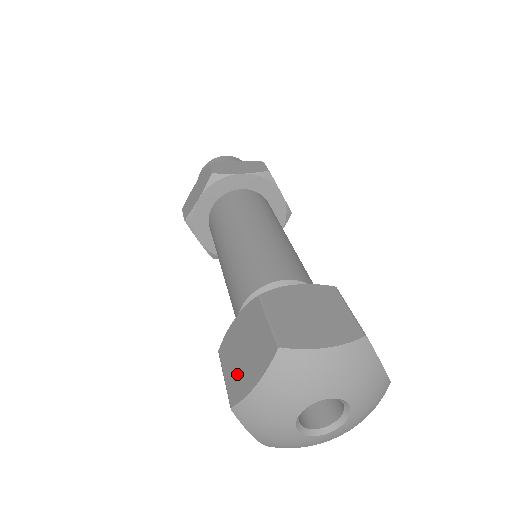
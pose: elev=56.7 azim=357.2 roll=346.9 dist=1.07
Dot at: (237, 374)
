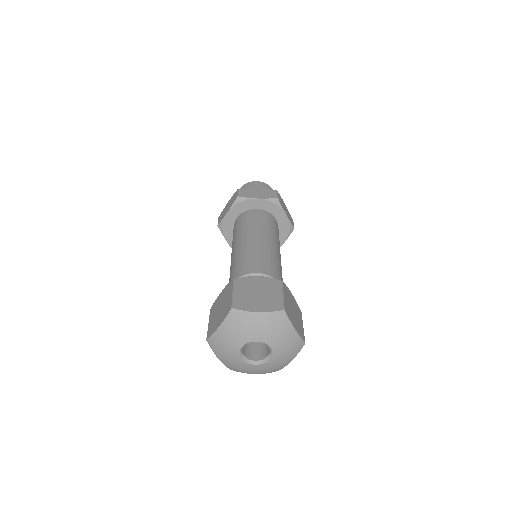
Dot at: (213, 322)
